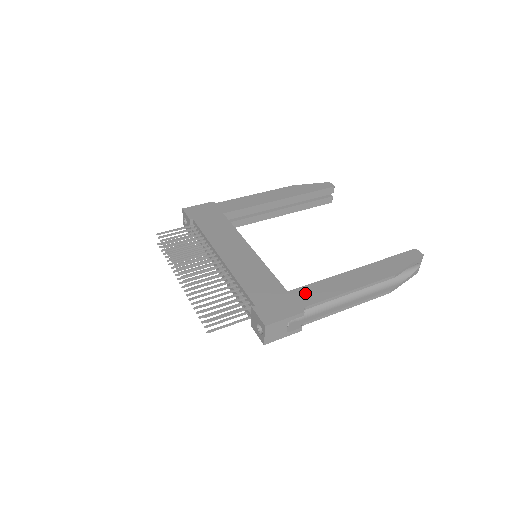
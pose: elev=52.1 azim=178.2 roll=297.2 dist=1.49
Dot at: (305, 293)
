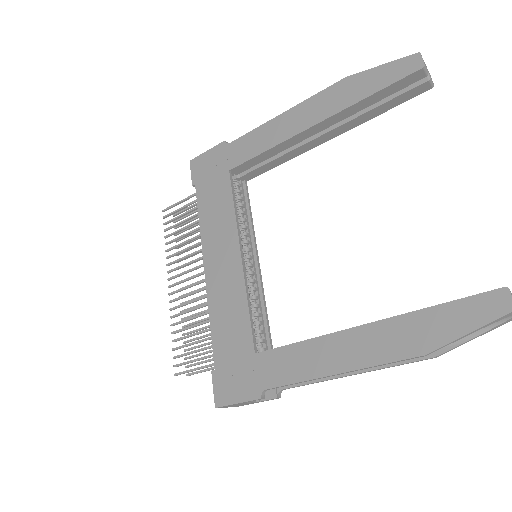
Dot at: (273, 363)
